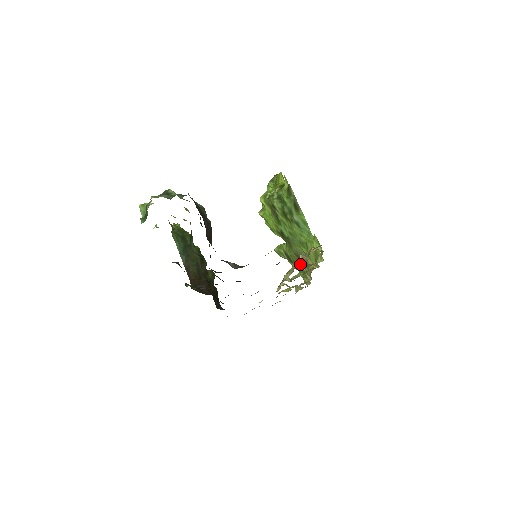
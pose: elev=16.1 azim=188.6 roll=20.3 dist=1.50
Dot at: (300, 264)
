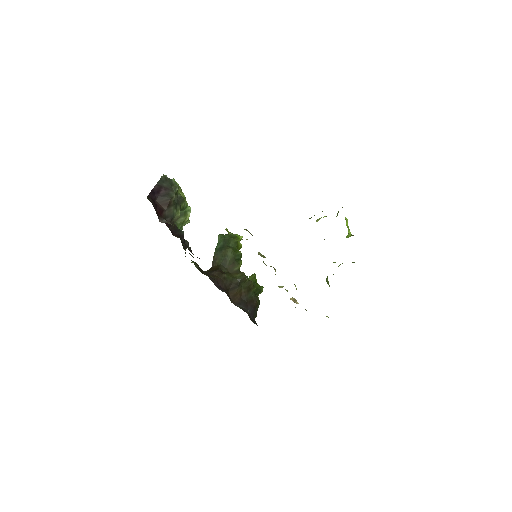
Dot at: occluded
